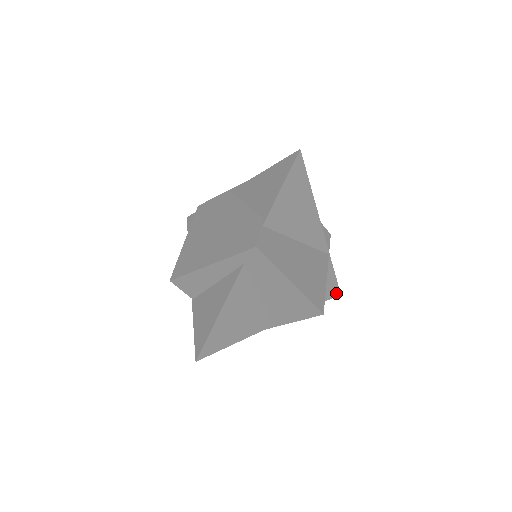
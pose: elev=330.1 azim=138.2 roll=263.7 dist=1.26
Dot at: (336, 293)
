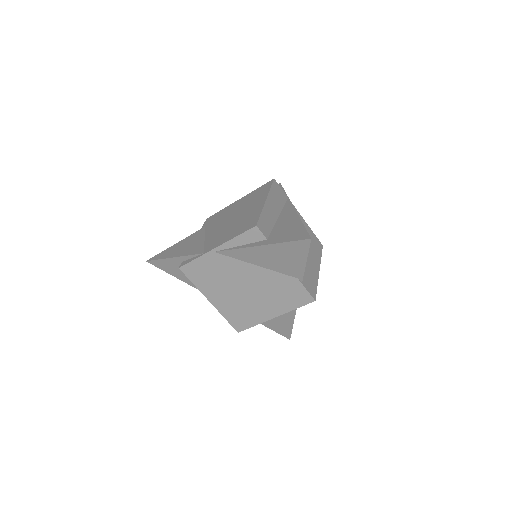
Dot at: occluded
